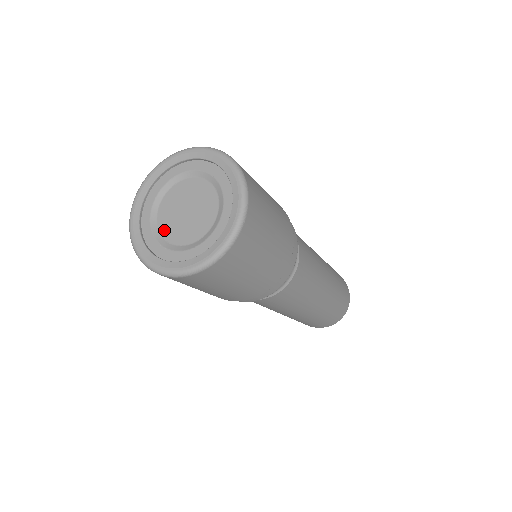
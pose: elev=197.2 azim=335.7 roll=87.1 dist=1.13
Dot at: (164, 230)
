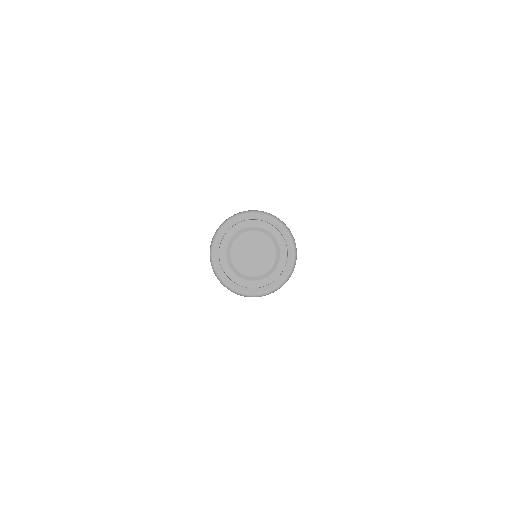
Dot at: (234, 251)
